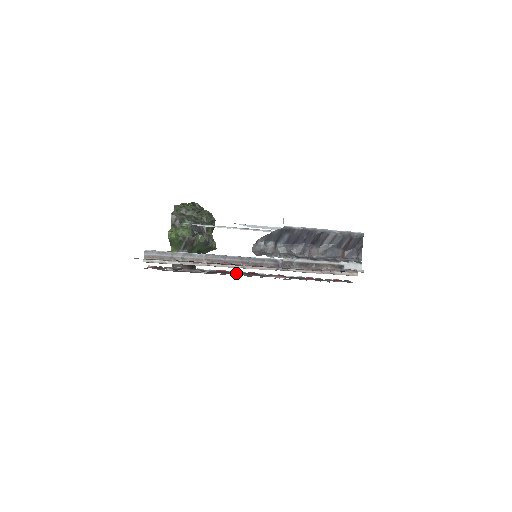
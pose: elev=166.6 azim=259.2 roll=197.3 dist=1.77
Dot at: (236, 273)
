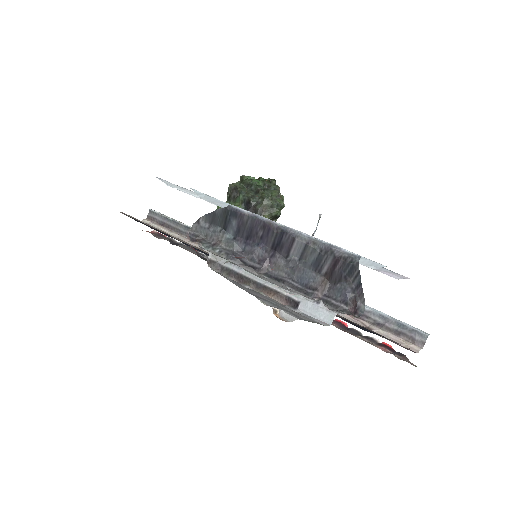
Dot at: occluded
